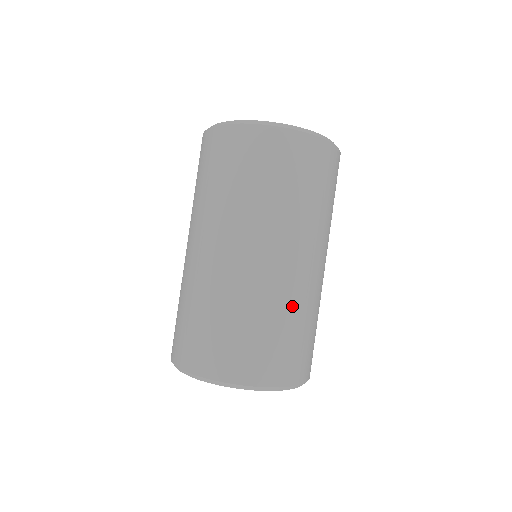
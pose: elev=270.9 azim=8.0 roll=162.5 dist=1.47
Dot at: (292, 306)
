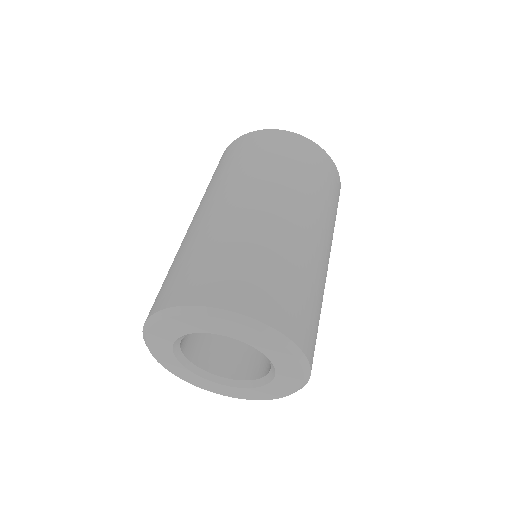
Dot at: (227, 234)
